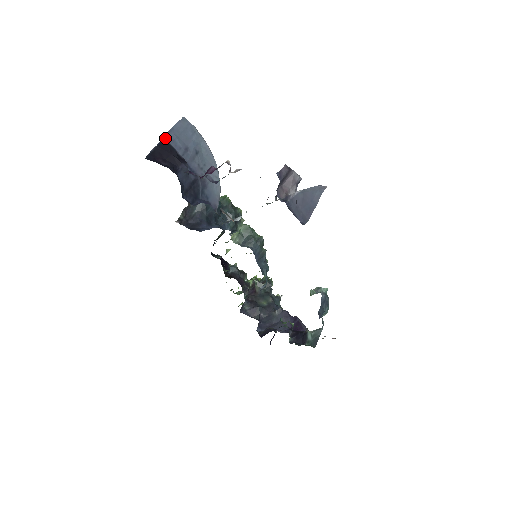
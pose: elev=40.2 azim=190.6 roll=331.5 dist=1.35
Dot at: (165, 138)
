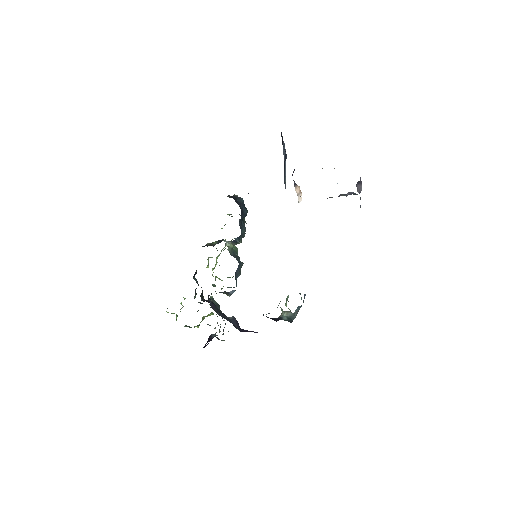
Dot at: occluded
